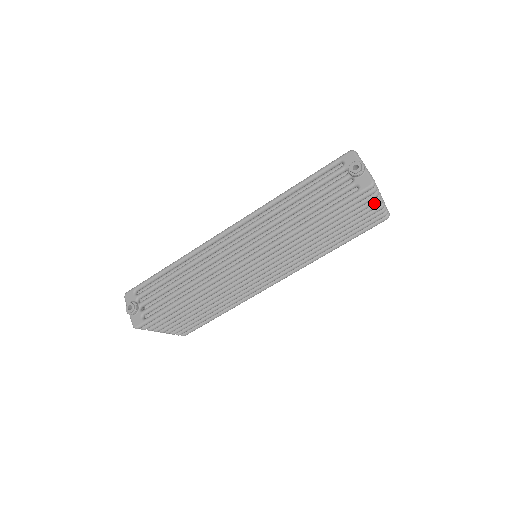
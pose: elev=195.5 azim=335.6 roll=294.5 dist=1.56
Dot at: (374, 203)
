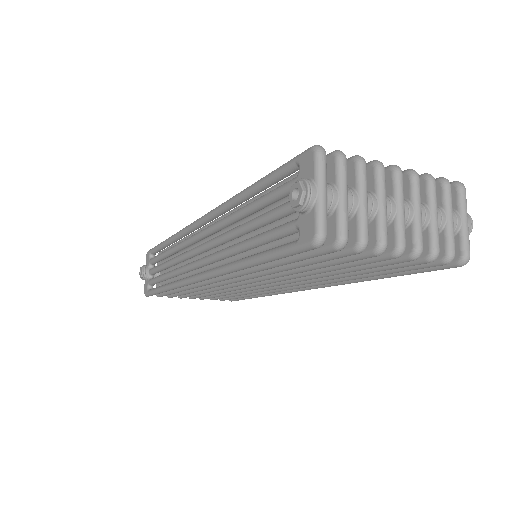
Dot at: (370, 256)
